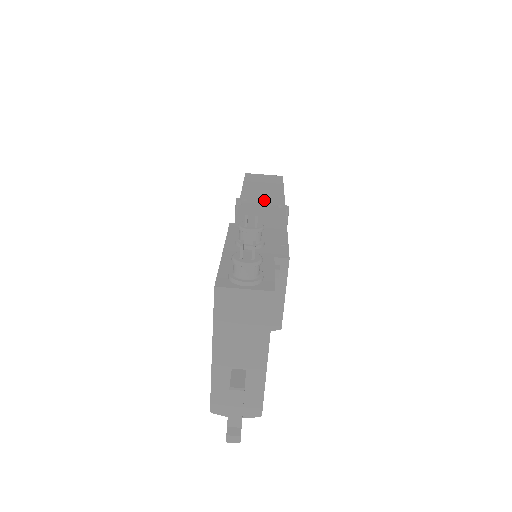
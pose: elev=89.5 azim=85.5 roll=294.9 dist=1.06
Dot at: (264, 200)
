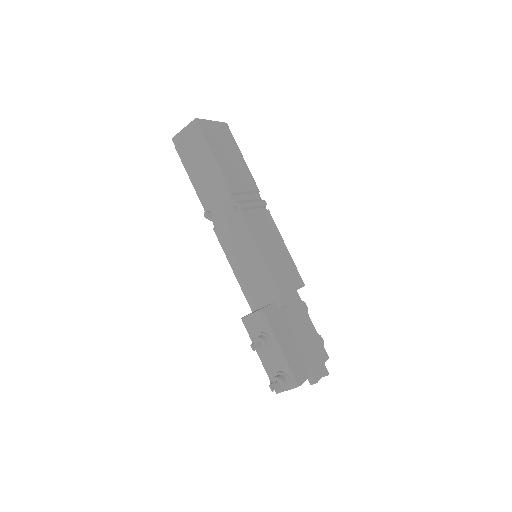
Dot at: (220, 204)
